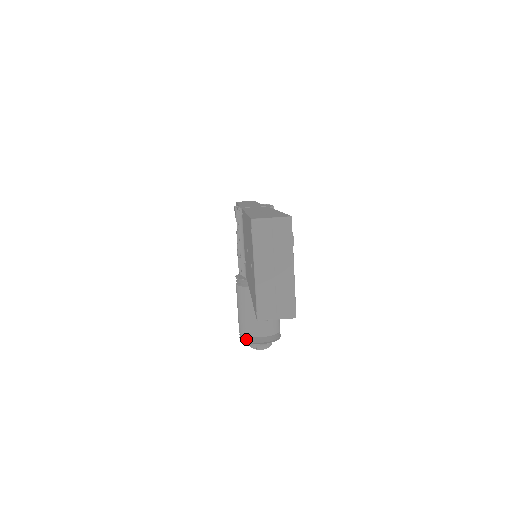
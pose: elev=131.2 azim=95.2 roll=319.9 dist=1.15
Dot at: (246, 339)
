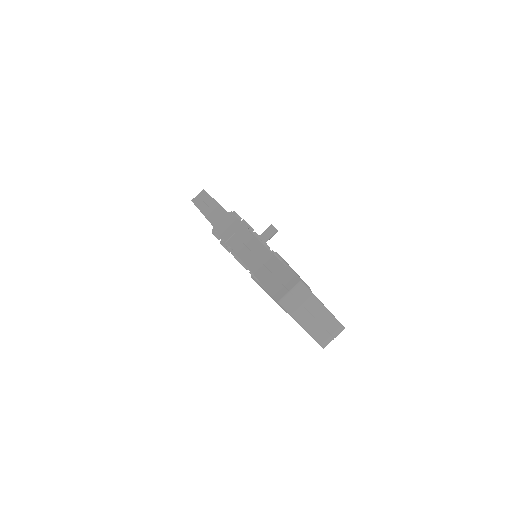
Dot at: occluded
